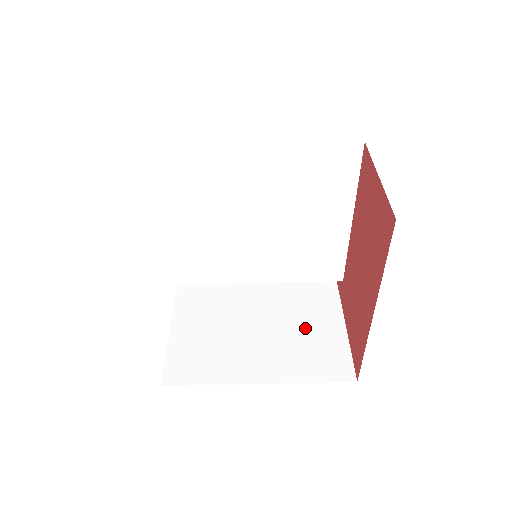
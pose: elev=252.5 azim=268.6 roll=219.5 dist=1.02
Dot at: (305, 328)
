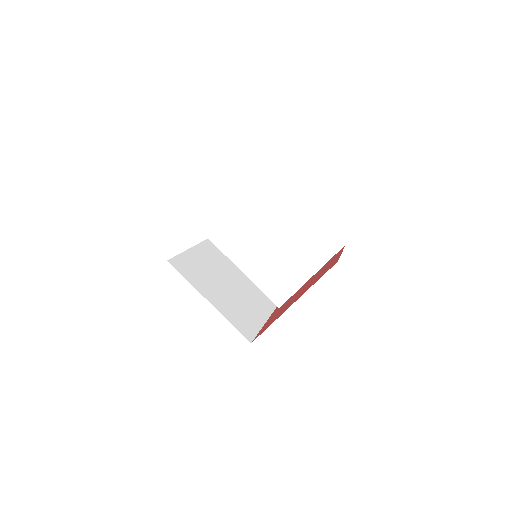
Dot at: (245, 309)
